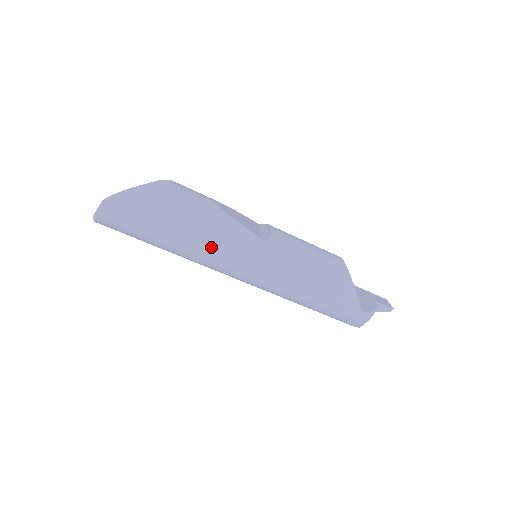
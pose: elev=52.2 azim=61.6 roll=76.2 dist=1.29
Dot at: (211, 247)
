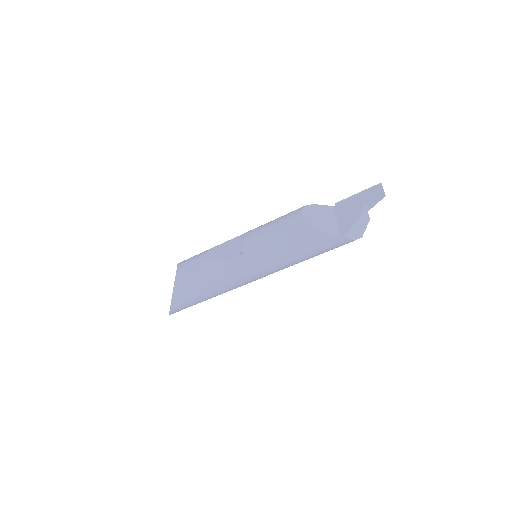
Dot at: (221, 287)
